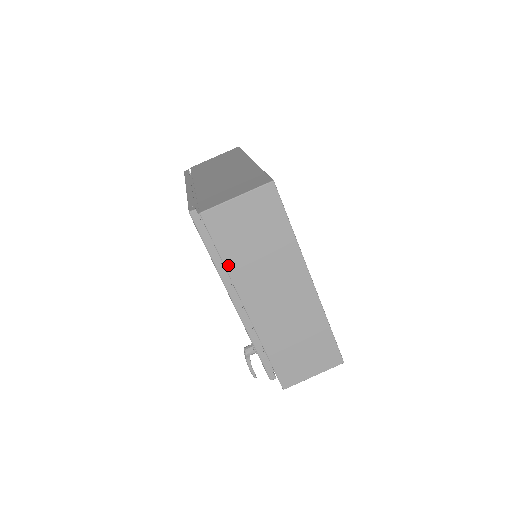
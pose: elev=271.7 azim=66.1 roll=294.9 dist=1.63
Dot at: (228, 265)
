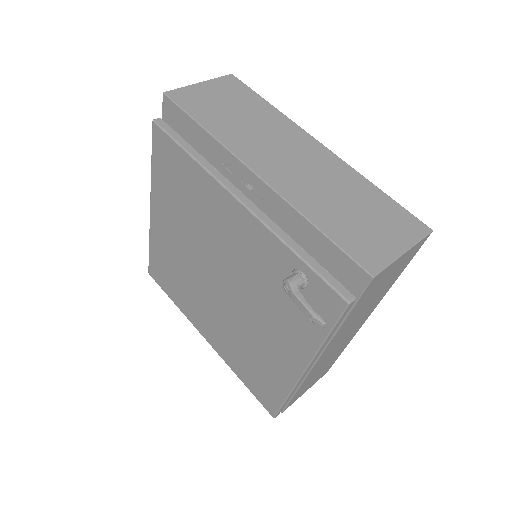
Dot at: (212, 131)
